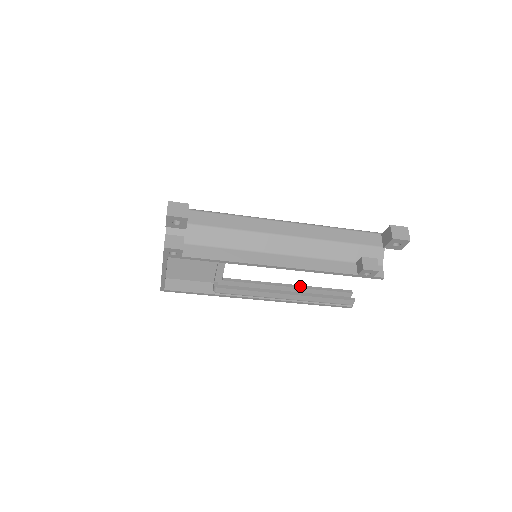
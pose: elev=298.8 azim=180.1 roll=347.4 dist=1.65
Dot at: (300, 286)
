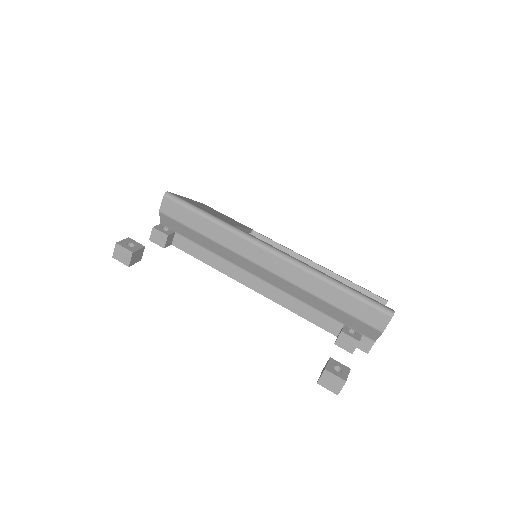
Dot at: (329, 272)
